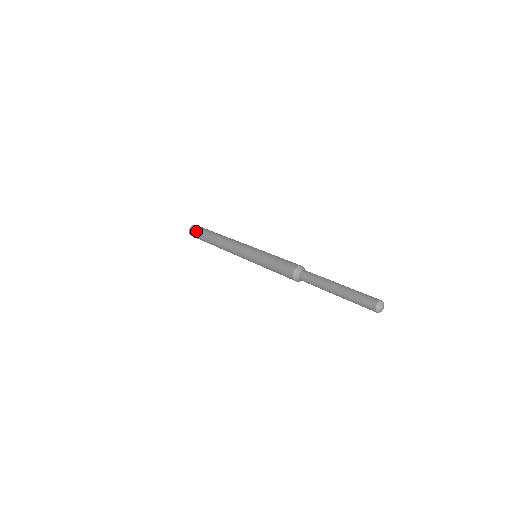
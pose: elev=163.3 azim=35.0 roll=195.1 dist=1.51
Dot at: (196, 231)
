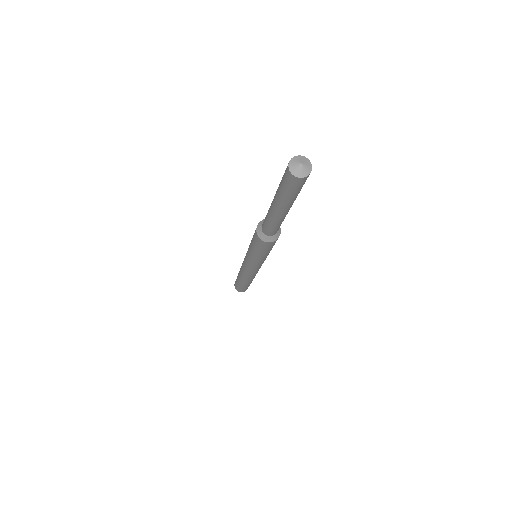
Dot at: (236, 286)
